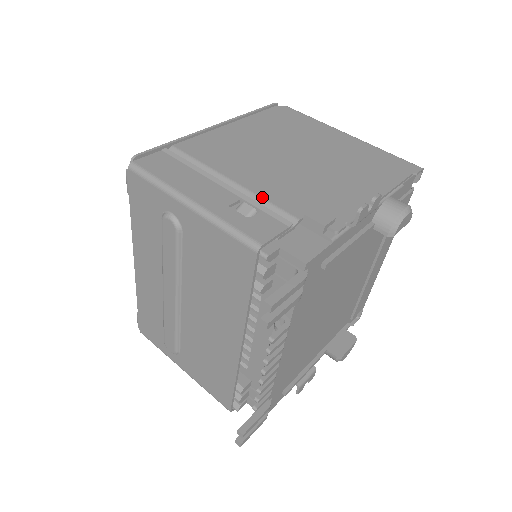
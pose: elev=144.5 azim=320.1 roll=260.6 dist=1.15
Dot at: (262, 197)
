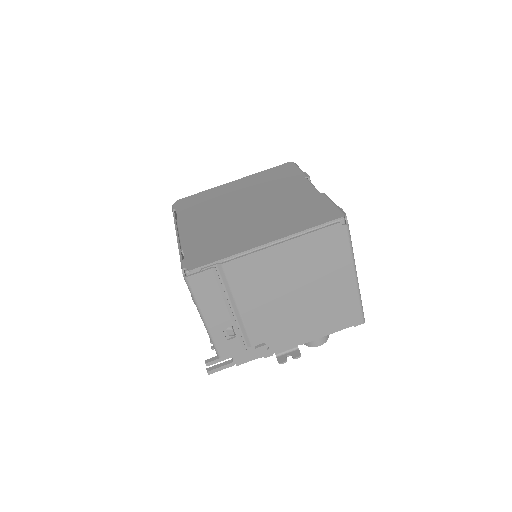
Dot at: (245, 327)
